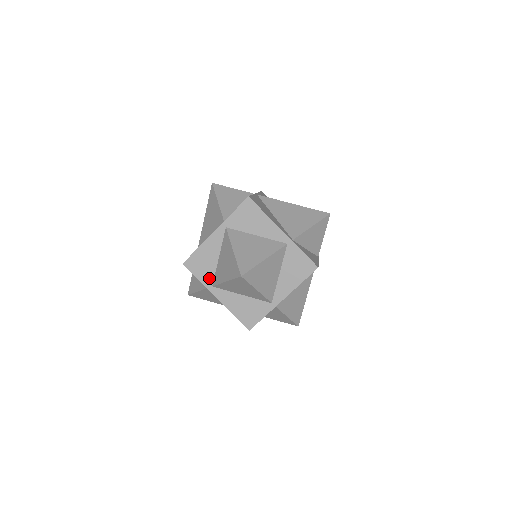
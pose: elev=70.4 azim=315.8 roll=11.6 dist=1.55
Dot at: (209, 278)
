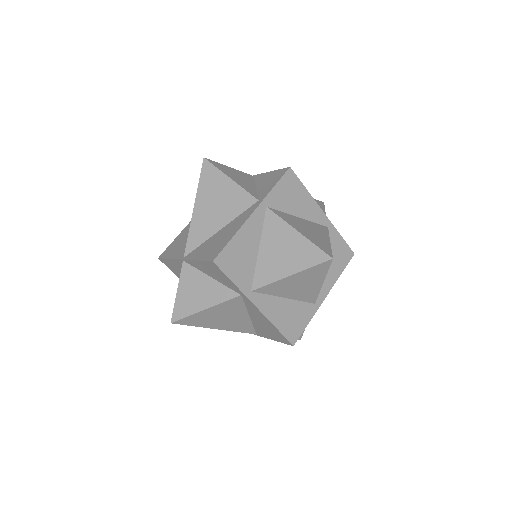
Dot at: (247, 279)
